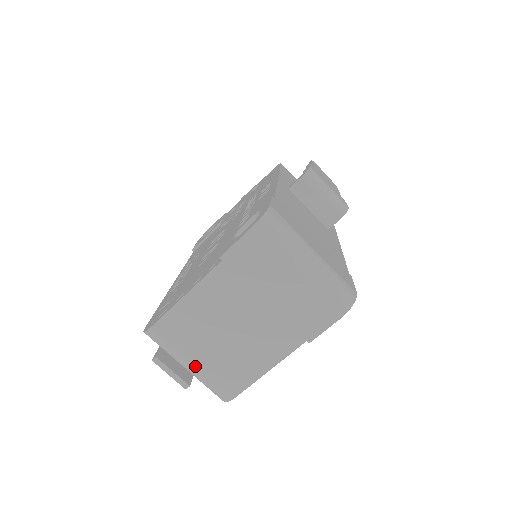
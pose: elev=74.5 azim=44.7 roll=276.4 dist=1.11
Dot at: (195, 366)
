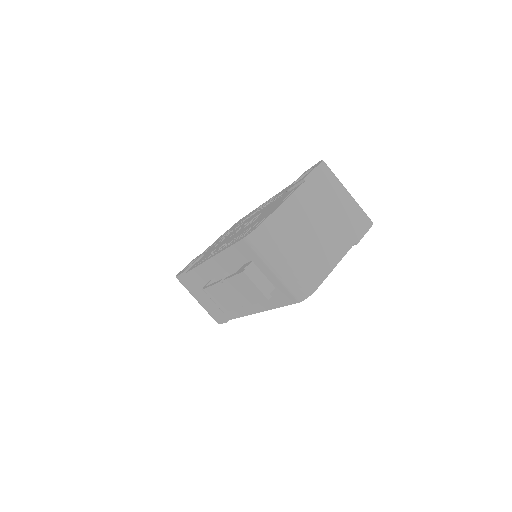
Dot at: (290, 260)
